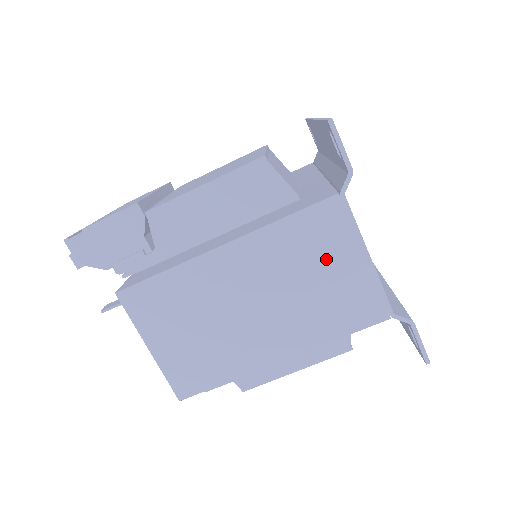
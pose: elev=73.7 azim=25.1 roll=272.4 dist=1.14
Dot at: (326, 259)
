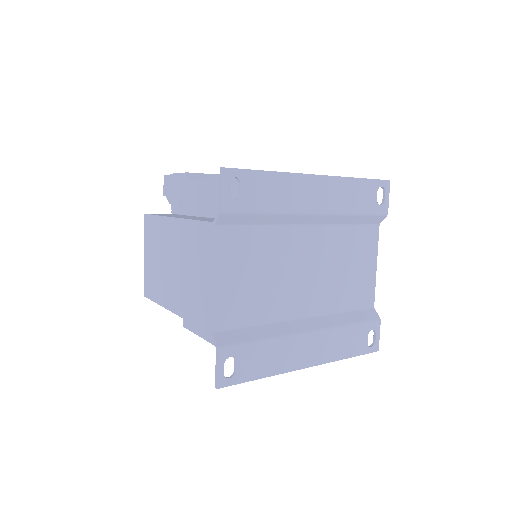
Dot at: (199, 263)
